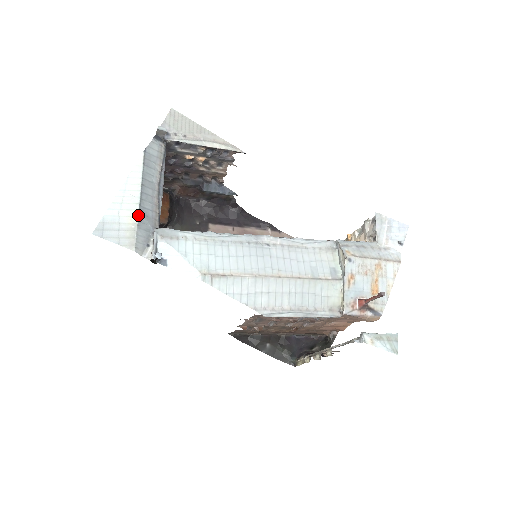
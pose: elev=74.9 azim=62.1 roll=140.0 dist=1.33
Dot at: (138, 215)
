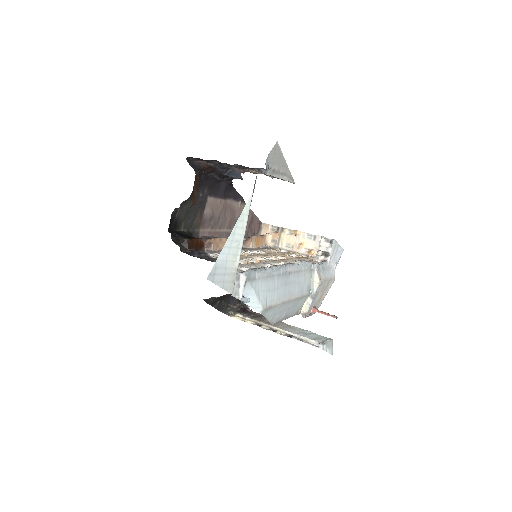
Dot at: occluded
